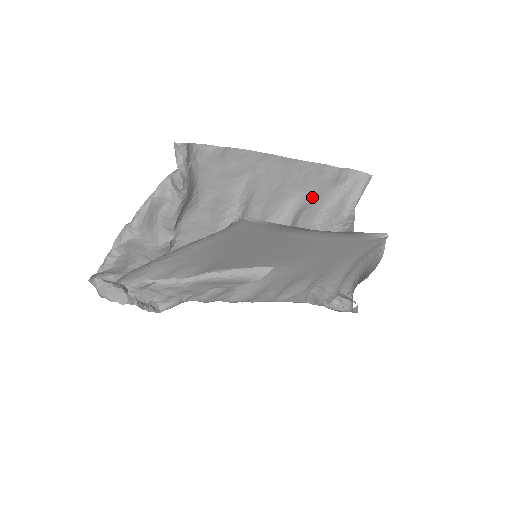
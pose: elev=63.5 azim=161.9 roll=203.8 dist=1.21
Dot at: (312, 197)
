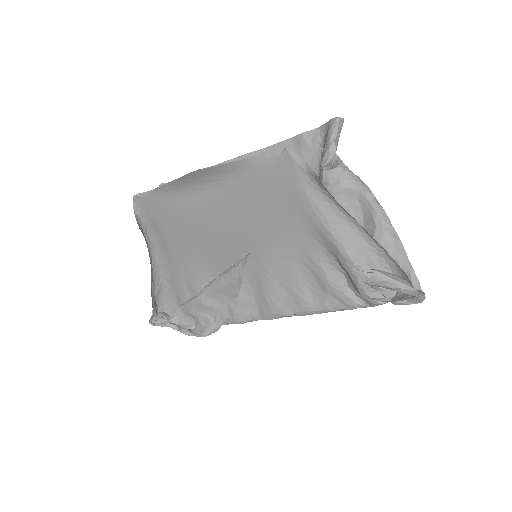
Dot at: occluded
